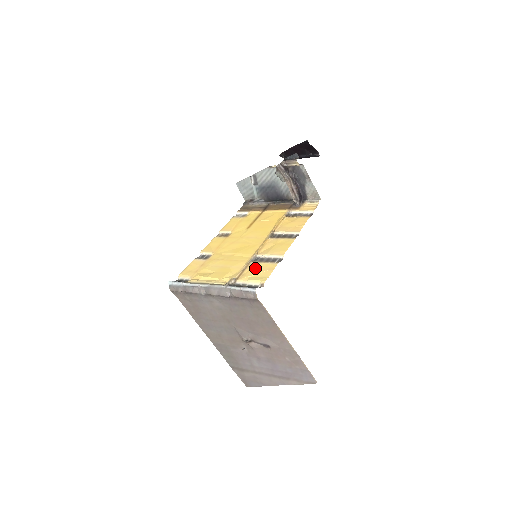
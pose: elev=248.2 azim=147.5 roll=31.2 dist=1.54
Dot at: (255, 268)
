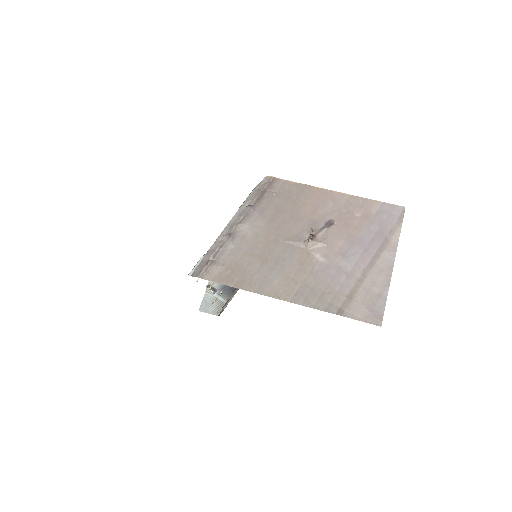
Dot at: occluded
